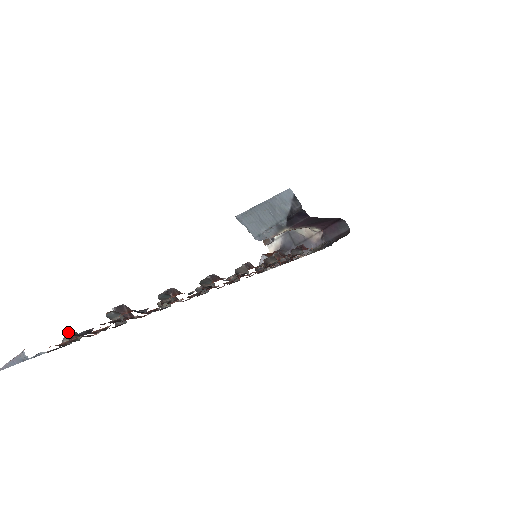
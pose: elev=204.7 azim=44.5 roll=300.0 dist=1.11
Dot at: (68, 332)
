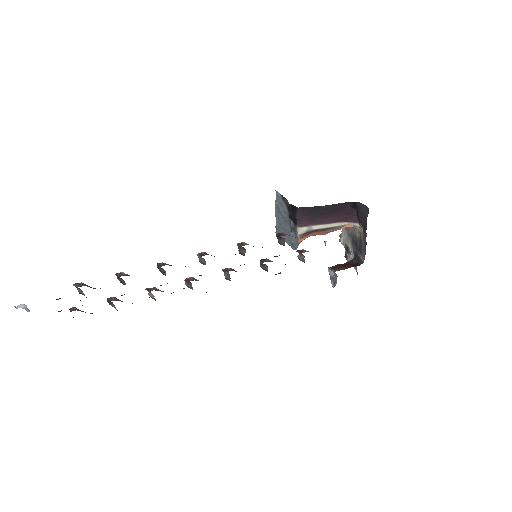
Dot at: (71, 308)
